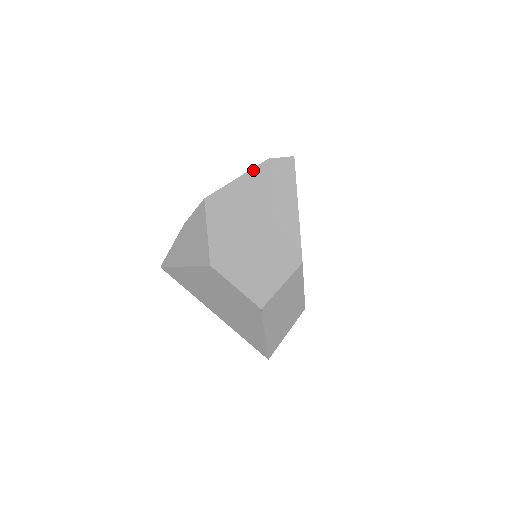
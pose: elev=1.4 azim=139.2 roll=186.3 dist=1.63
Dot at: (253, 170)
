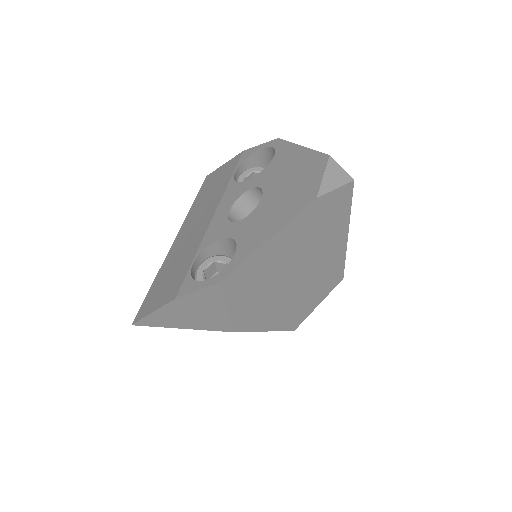
Dot at: (292, 221)
